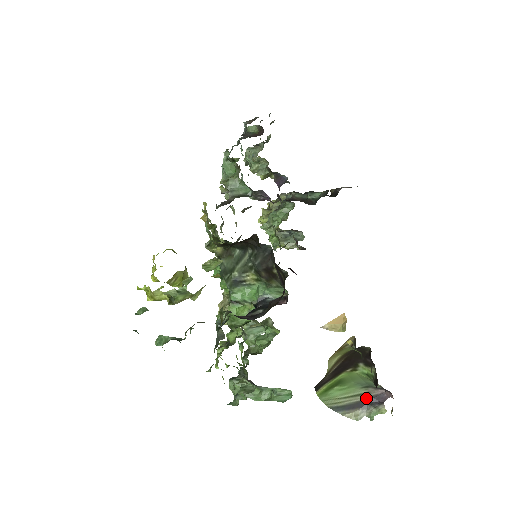
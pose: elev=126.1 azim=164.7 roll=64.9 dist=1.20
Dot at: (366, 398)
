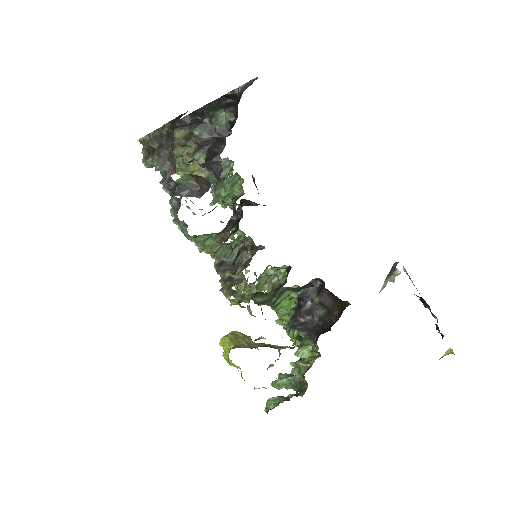
Dot at: (387, 276)
